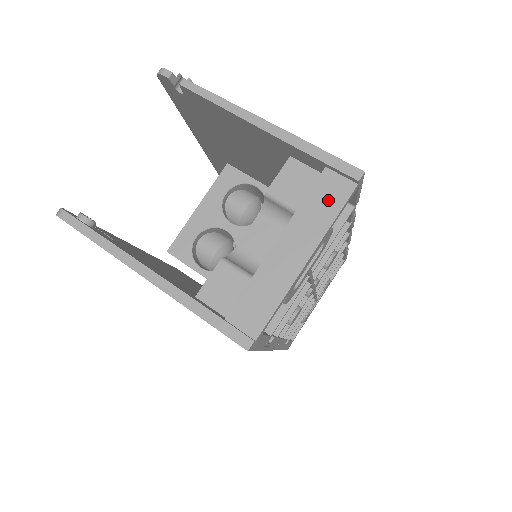
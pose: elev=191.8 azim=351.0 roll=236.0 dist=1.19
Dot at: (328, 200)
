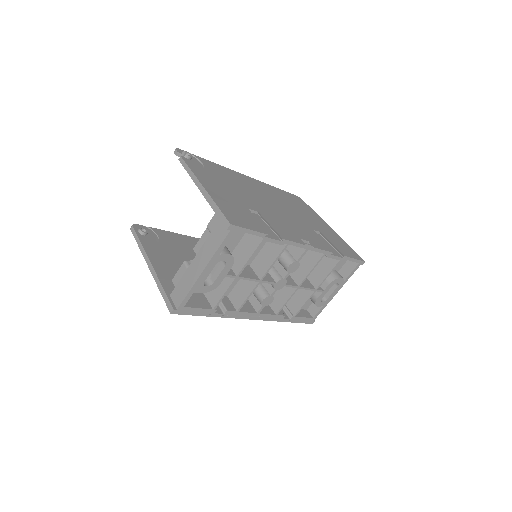
Dot at: (217, 238)
